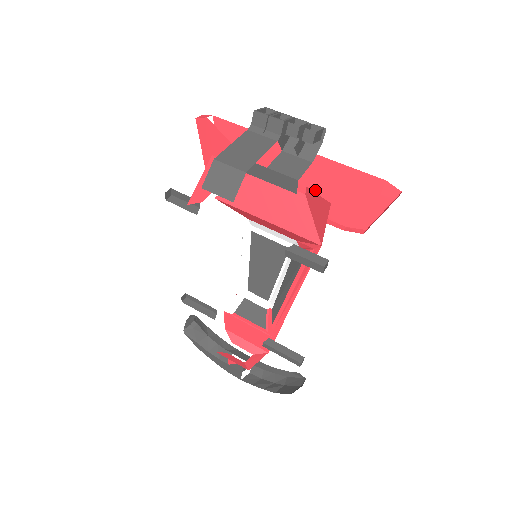
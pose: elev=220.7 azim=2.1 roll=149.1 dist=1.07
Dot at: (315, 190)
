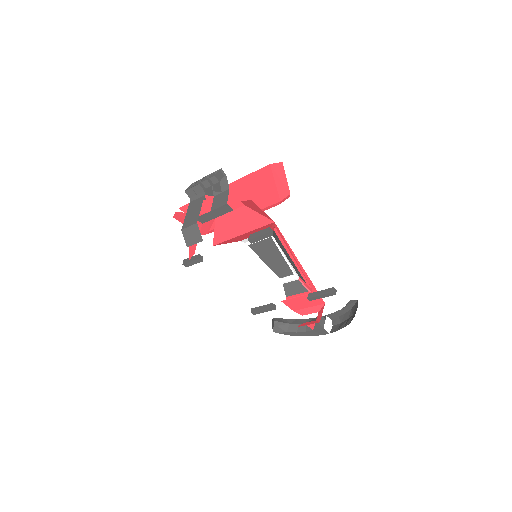
Dot at: (250, 198)
